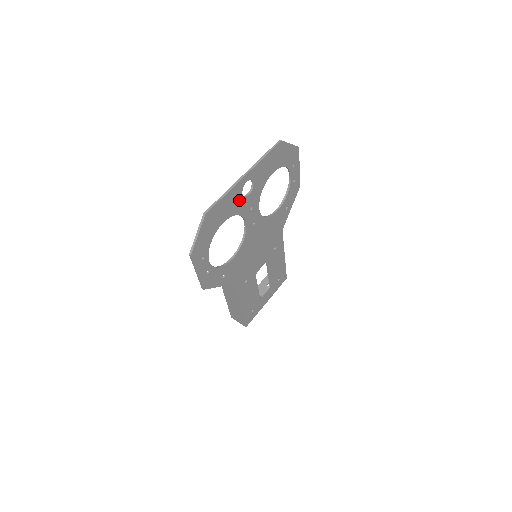
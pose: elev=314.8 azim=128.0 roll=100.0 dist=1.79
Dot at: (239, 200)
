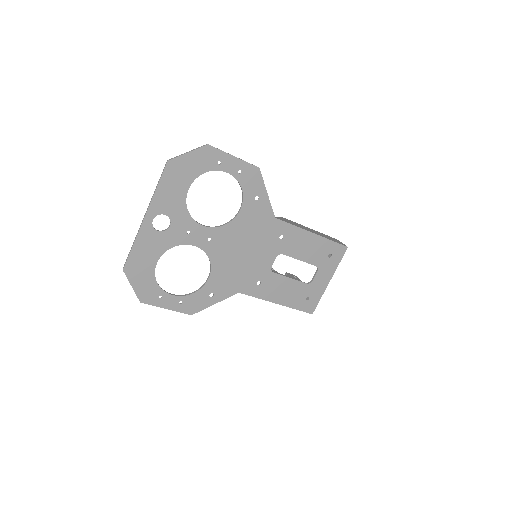
Dot at: (160, 237)
